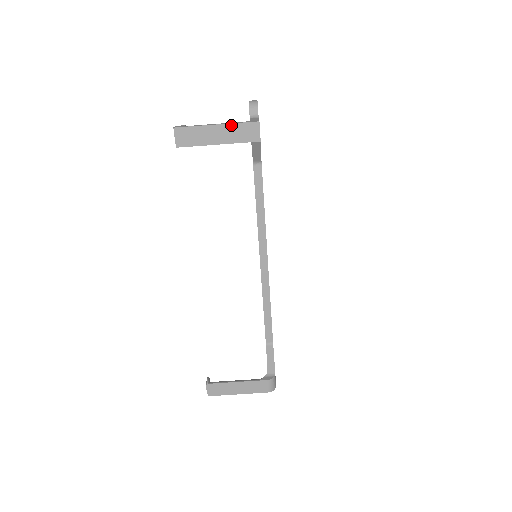
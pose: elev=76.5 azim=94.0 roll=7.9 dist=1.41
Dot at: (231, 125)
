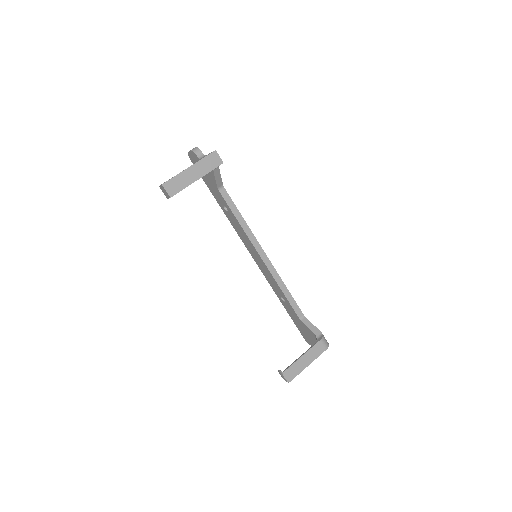
Dot at: (199, 162)
